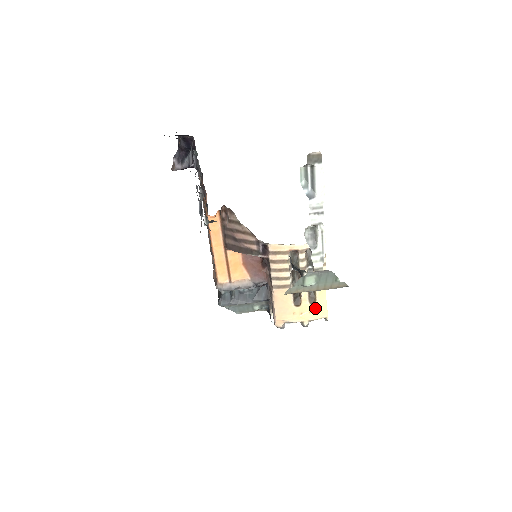
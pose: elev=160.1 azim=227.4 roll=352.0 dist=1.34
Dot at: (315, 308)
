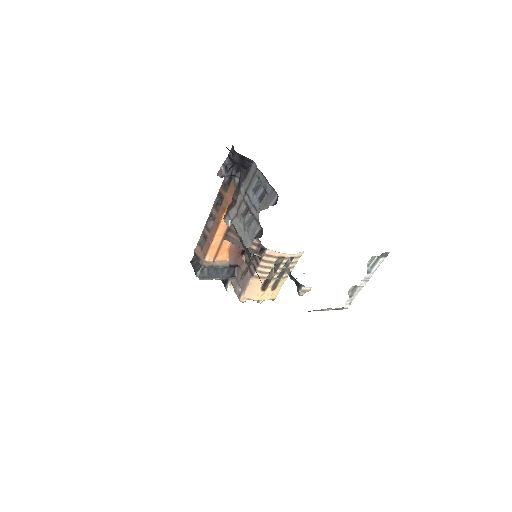
Dot at: (272, 293)
